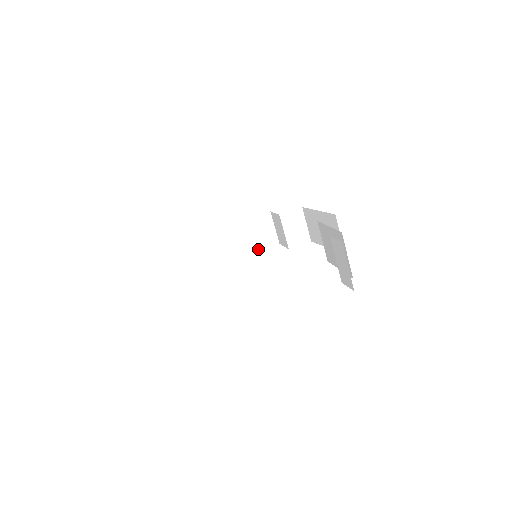
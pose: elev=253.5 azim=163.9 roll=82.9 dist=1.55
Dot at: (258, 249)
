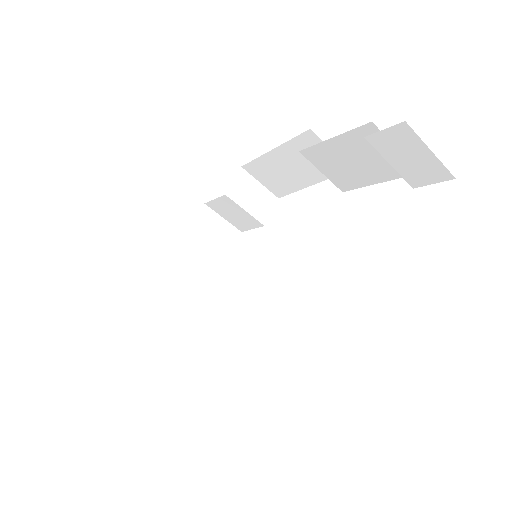
Dot at: (225, 257)
